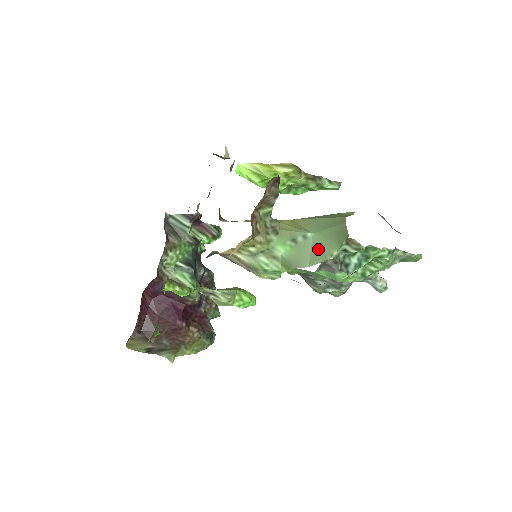
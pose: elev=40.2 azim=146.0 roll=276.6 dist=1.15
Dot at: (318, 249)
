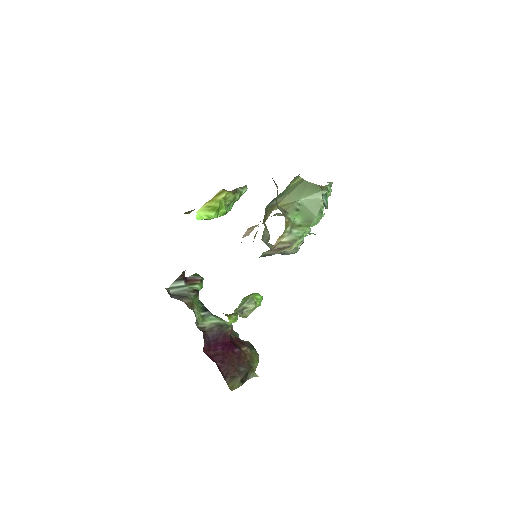
Dot at: (311, 204)
